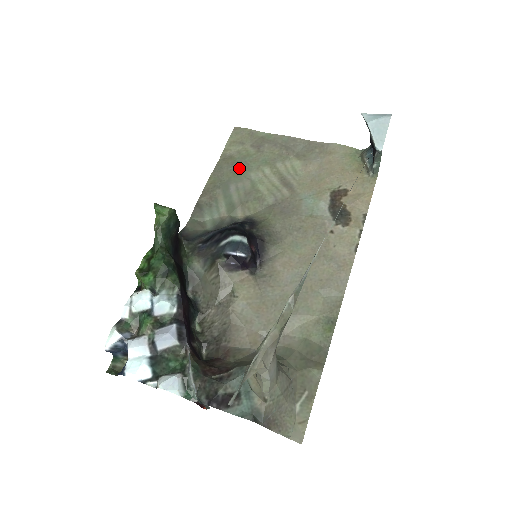
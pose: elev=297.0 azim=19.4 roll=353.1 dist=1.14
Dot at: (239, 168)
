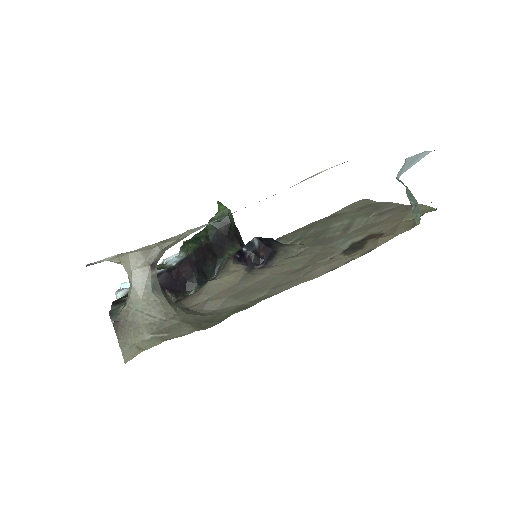
Dot at: (331, 220)
